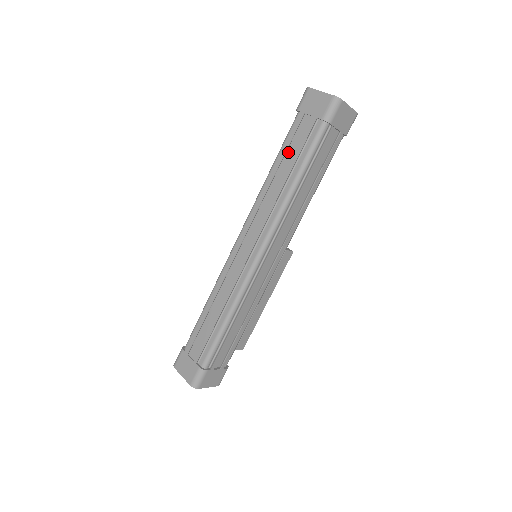
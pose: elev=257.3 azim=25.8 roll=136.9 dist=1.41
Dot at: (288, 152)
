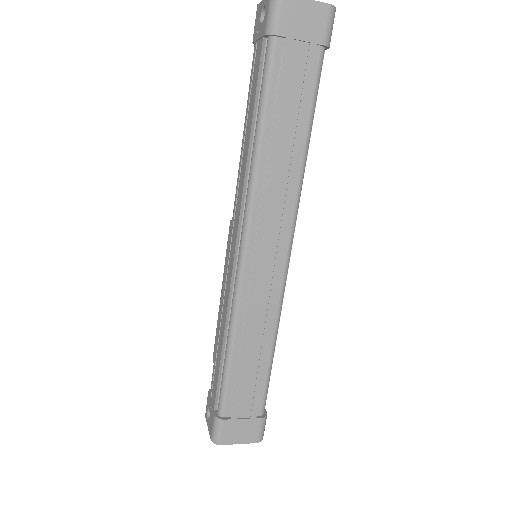
Dot at: (284, 105)
